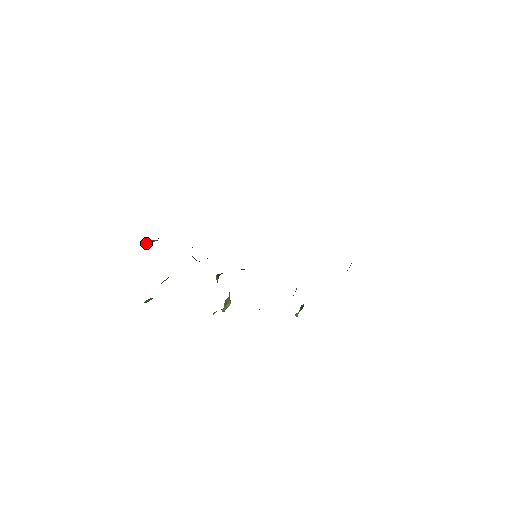
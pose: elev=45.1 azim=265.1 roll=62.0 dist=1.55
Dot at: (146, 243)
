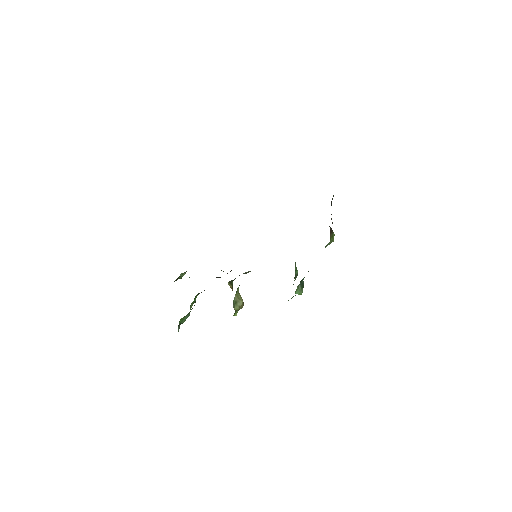
Dot at: (179, 278)
